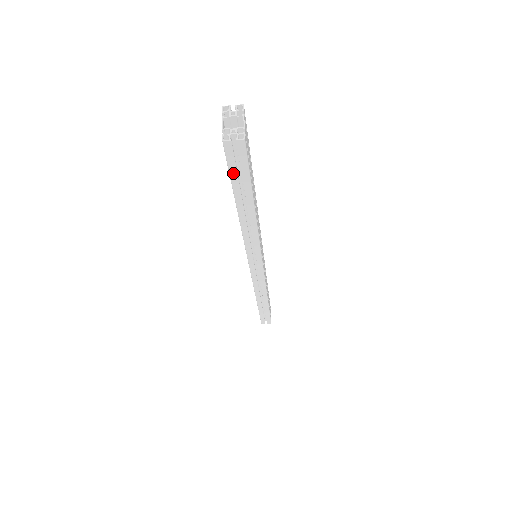
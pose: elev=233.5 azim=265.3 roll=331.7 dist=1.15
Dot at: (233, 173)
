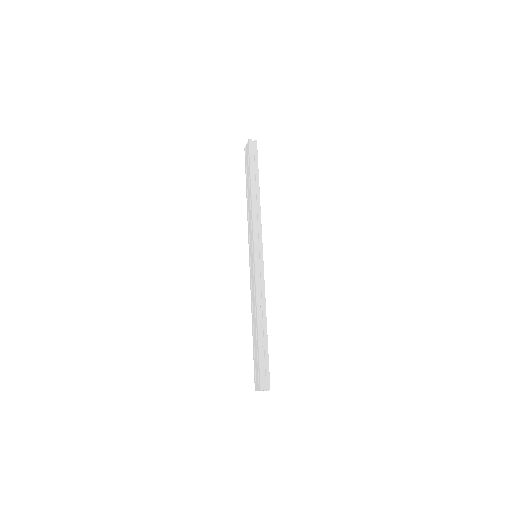
Dot at: occluded
